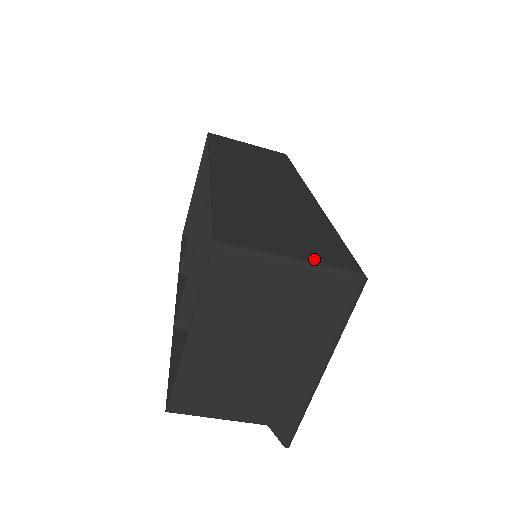
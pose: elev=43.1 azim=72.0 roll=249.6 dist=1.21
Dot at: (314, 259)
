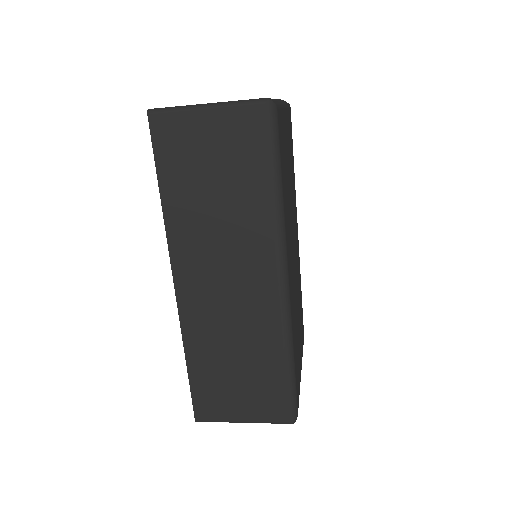
Dot at: (257, 419)
